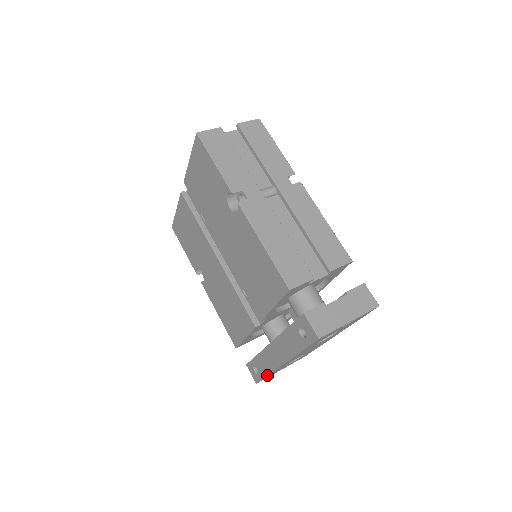
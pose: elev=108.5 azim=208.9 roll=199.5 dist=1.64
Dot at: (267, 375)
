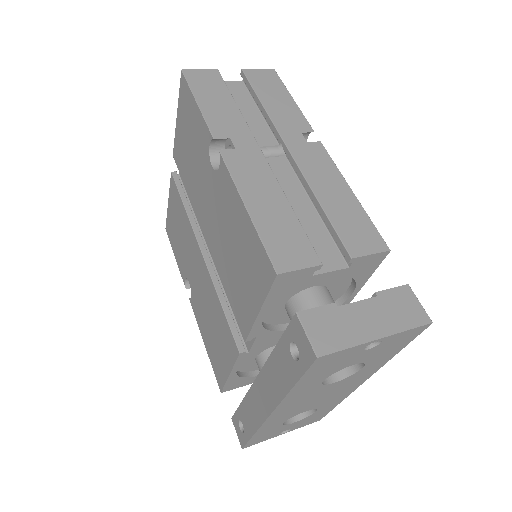
Dot at: (253, 434)
